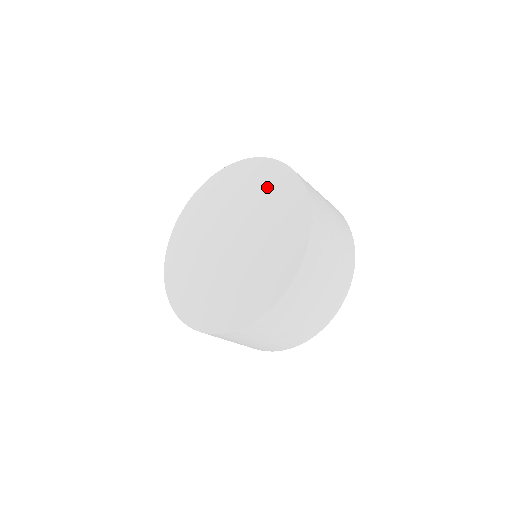
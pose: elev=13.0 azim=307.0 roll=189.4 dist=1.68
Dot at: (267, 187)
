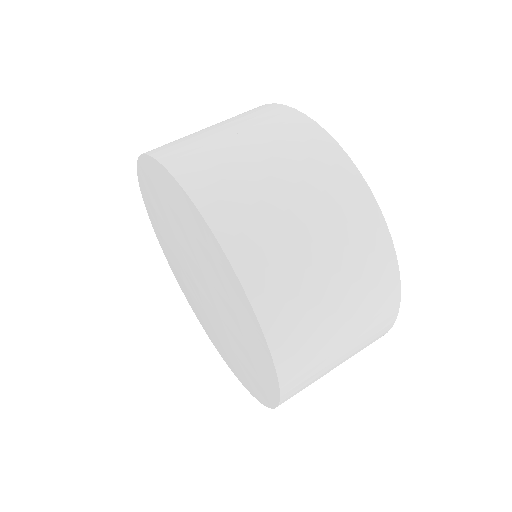
Dot at: (217, 276)
